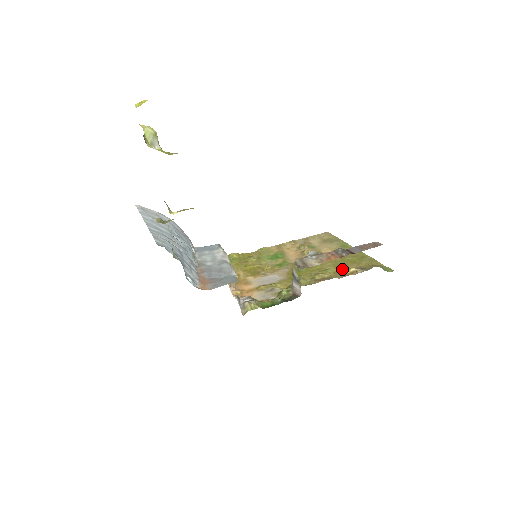
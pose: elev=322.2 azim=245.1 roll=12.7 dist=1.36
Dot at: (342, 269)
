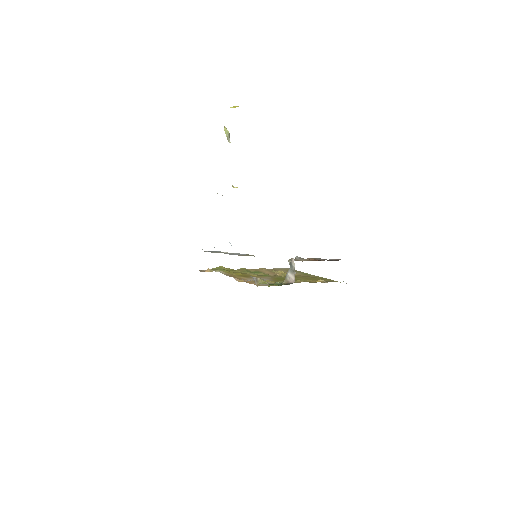
Dot at: (312, 280)
